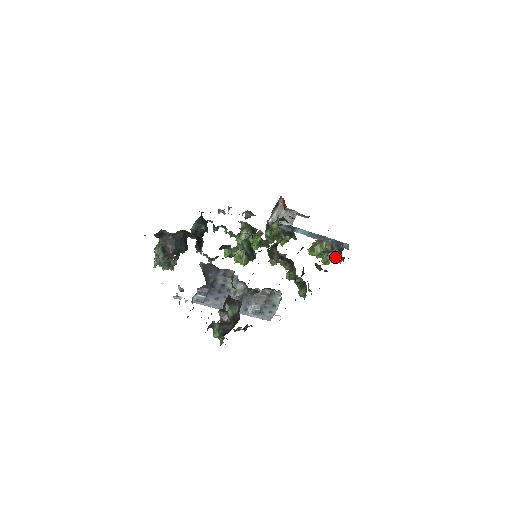
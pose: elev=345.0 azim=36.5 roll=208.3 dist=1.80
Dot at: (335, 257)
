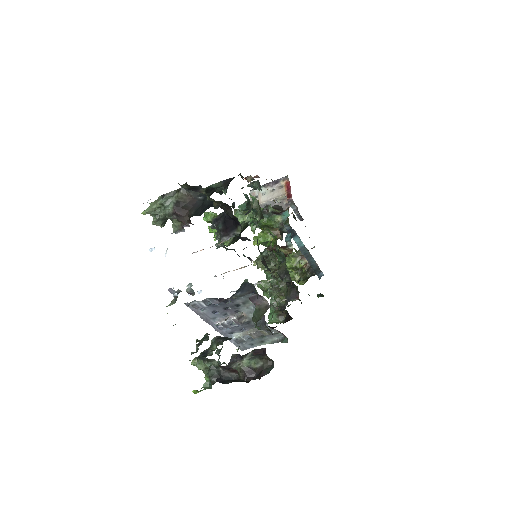
Dot at: (302, 278)
